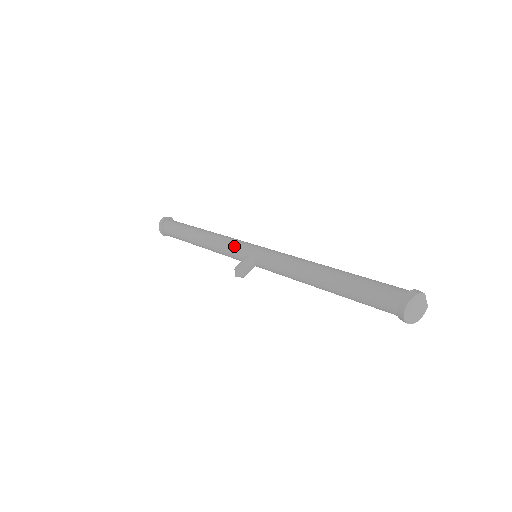
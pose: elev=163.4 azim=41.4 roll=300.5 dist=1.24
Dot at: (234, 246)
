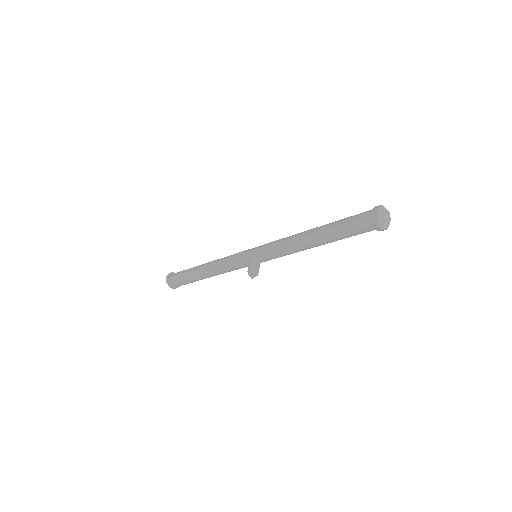
Dot at: (236, 259)
